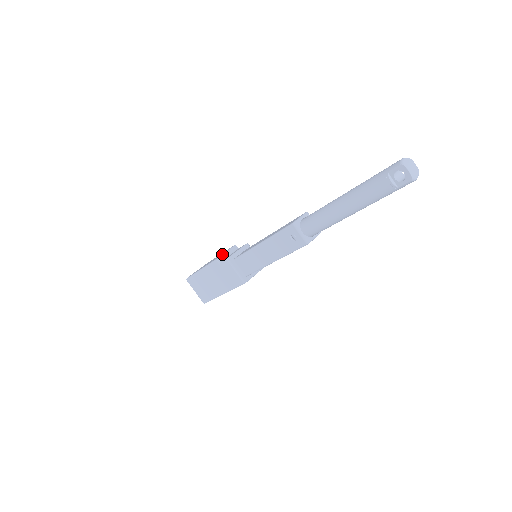
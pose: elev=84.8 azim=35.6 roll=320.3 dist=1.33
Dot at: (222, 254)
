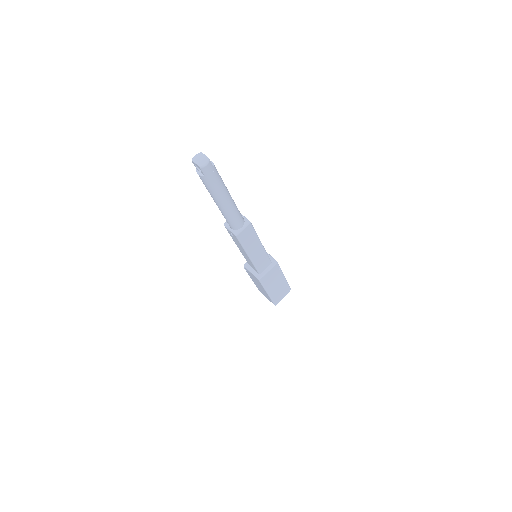
Dot at: occluded
